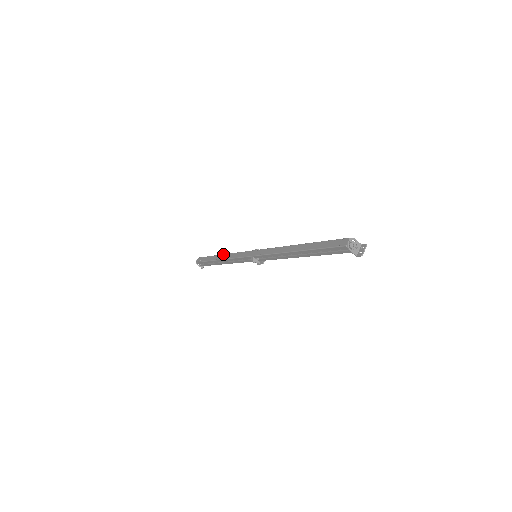
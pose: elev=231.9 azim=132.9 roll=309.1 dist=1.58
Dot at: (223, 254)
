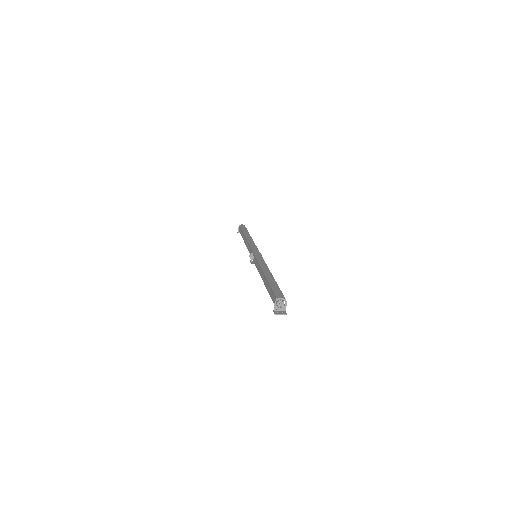
Dot at: (251, 237)
